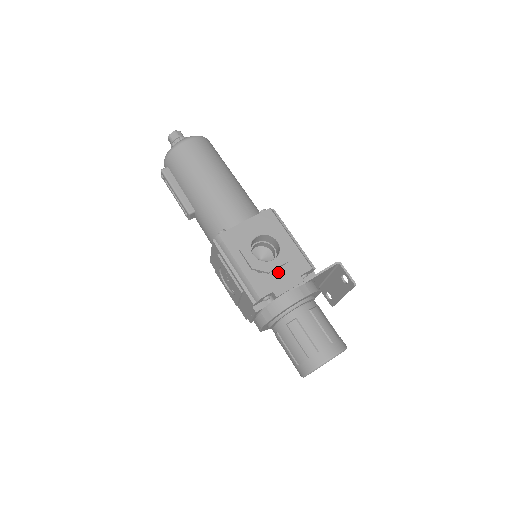
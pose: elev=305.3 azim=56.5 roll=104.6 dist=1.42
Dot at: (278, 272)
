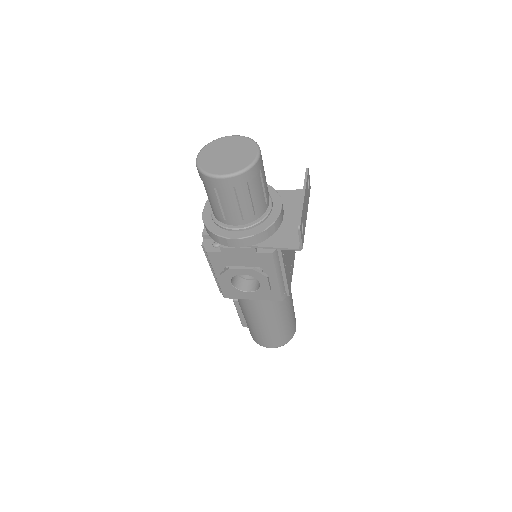
Dot at: occluded
